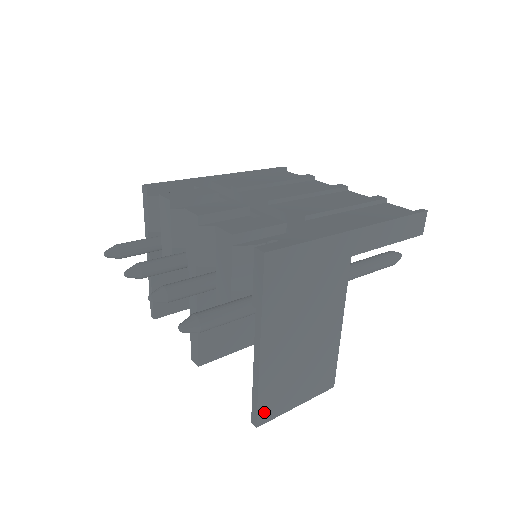
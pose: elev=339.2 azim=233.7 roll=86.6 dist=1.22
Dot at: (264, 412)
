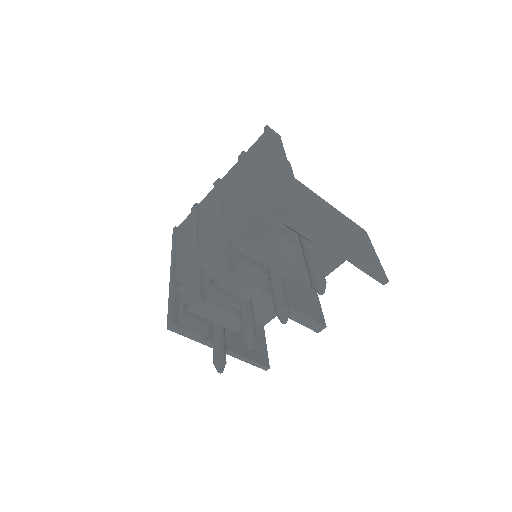
Dot at: (380, 272)
